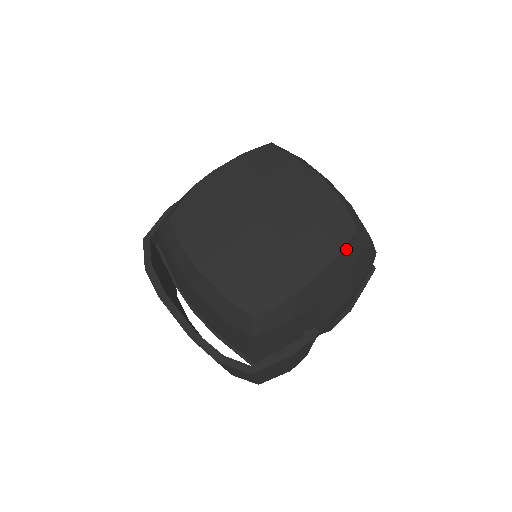
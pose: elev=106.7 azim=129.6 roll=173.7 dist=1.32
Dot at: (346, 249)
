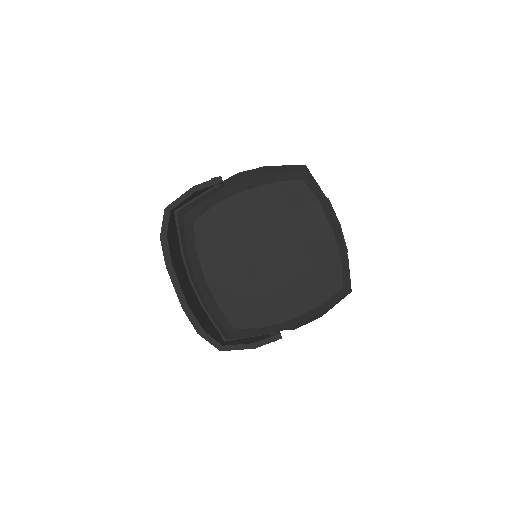
Dot at: (327, 301)
